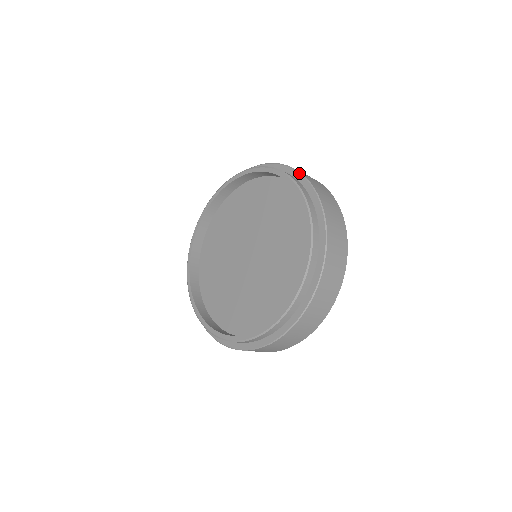
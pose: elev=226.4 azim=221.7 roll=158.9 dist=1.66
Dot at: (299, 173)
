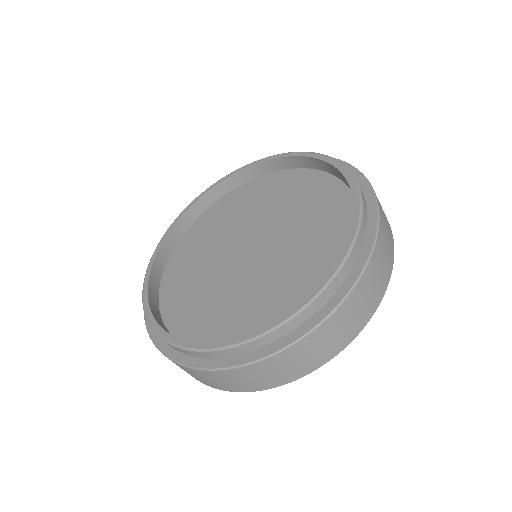
Dot at: (370, 186)
